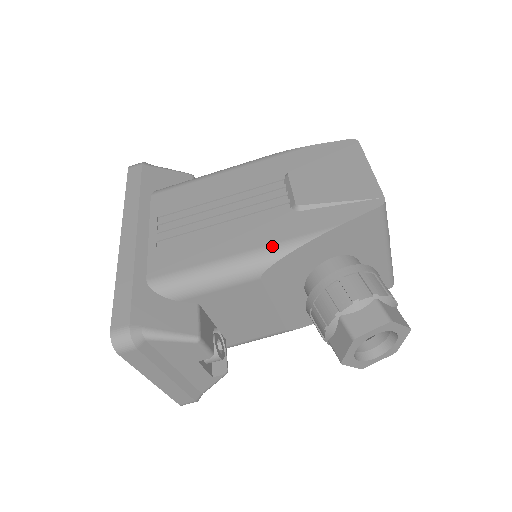
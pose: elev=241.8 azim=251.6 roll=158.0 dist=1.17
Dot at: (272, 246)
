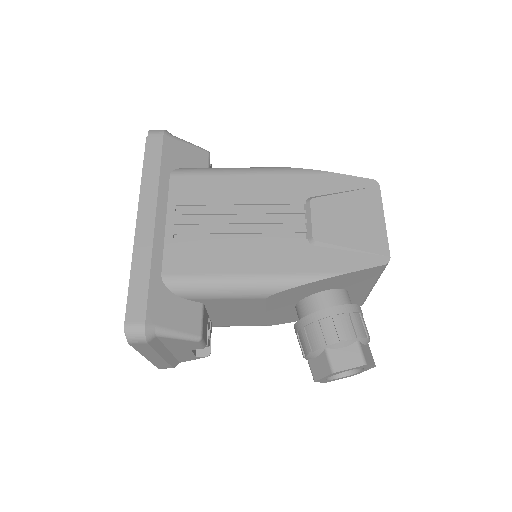
Dot at: (285, 276)
